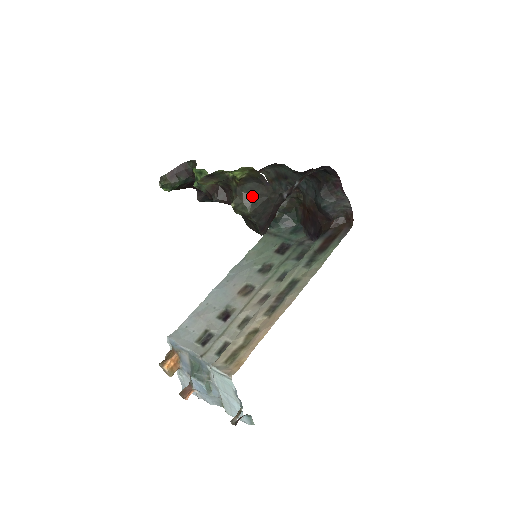
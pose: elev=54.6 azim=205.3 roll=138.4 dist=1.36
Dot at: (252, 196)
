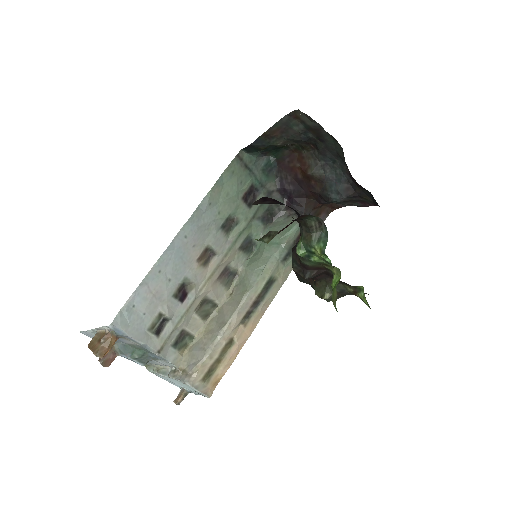
Dot at: occluded
